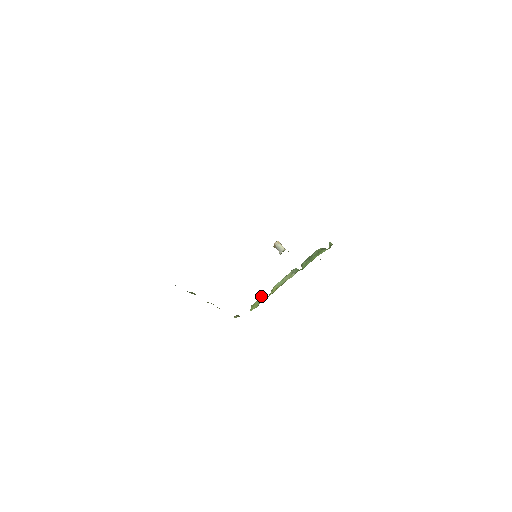
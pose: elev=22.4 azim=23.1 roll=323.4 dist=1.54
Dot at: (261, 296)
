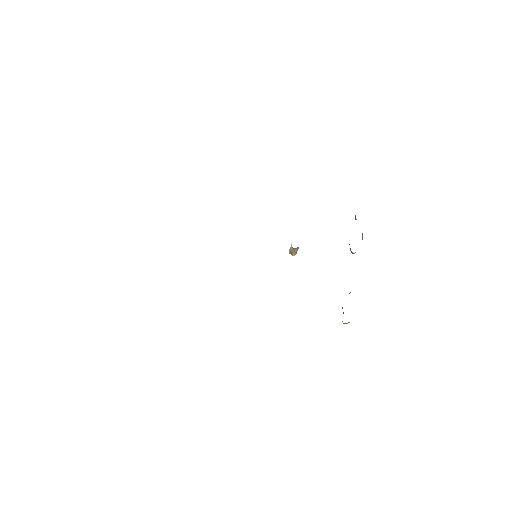
Dot at: occluded
